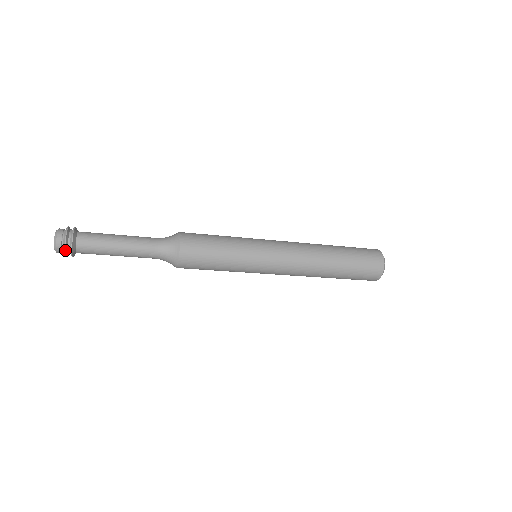
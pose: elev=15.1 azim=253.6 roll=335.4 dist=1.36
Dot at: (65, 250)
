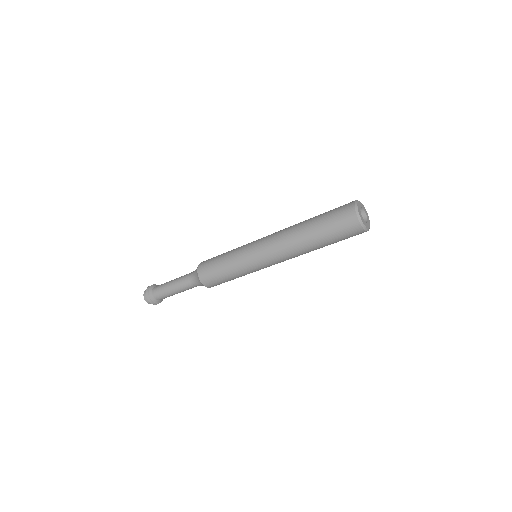
Dot at: (146, 296)
